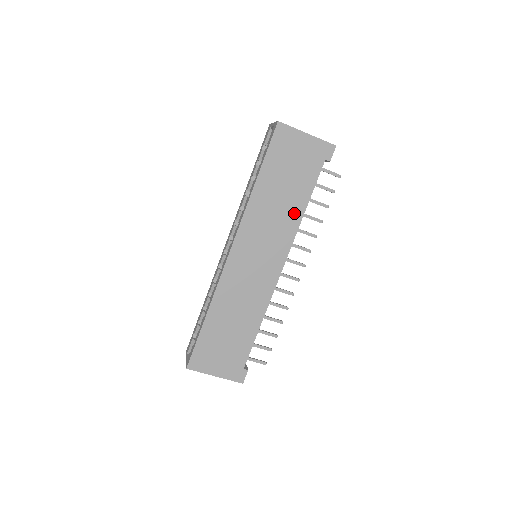
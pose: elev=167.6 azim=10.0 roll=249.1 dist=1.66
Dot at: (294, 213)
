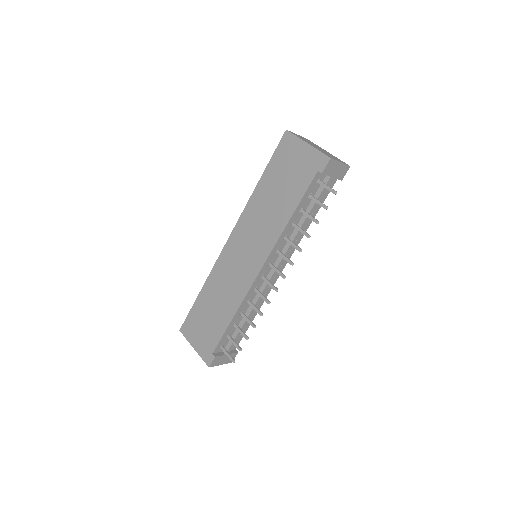
Dot at: (280, 219)
